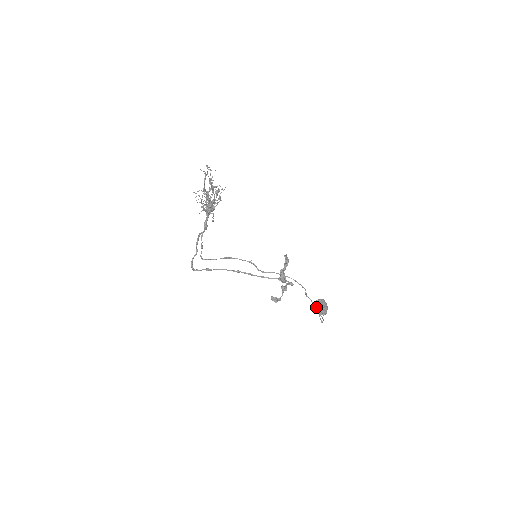
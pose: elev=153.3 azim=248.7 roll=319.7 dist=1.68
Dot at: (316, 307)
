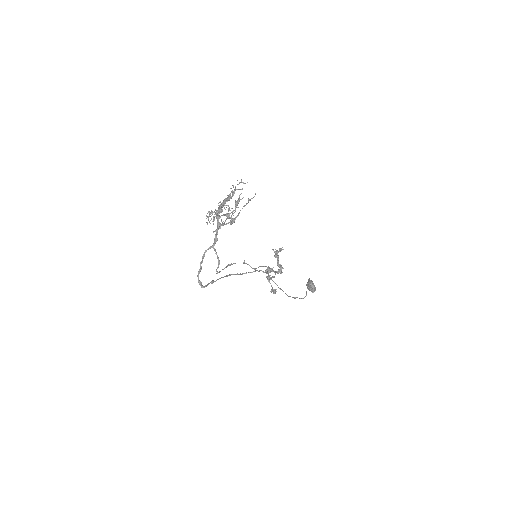
Dot at: (312, 287)
